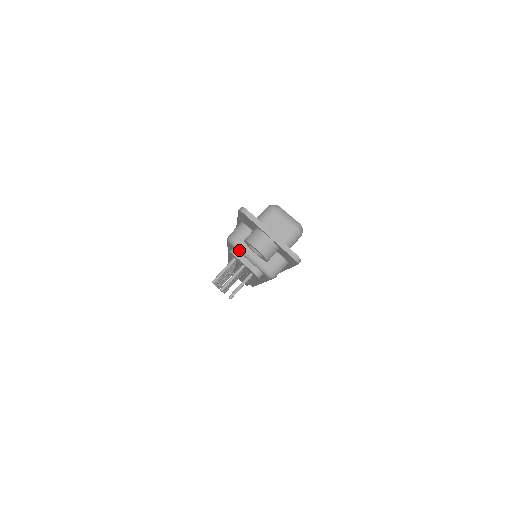
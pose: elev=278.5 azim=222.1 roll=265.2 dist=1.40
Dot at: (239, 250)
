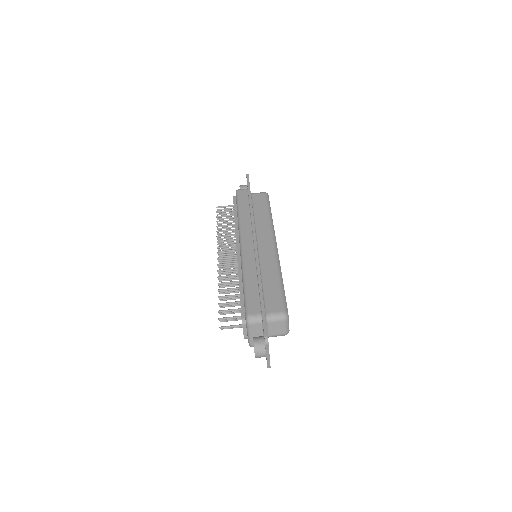
Dot at: (247, 328)
